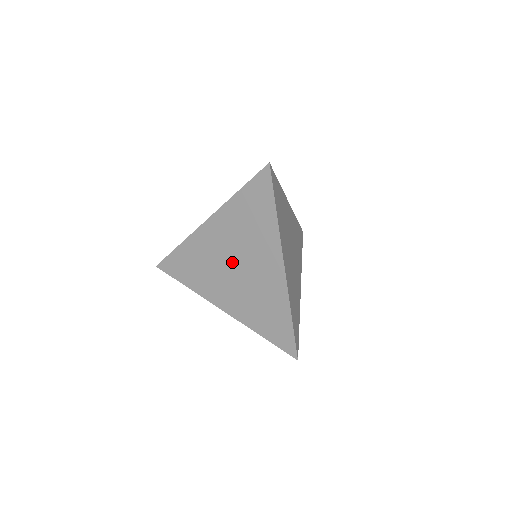
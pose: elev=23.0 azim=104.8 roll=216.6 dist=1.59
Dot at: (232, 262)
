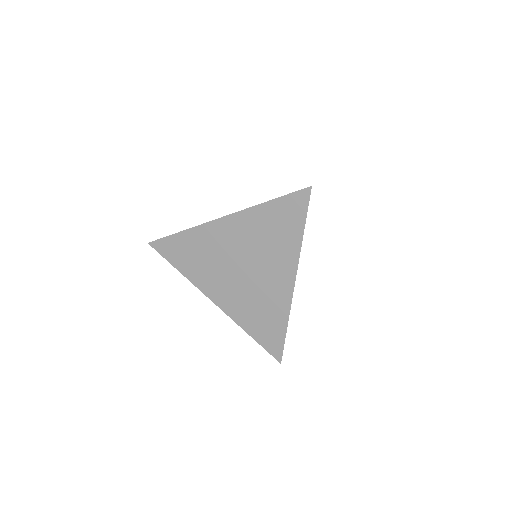
Dot at: (240, 263)
